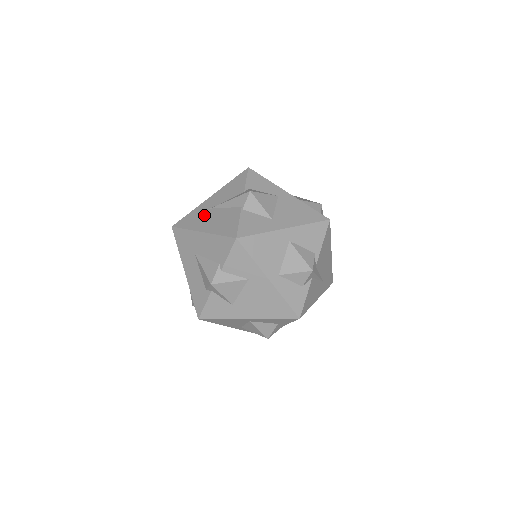
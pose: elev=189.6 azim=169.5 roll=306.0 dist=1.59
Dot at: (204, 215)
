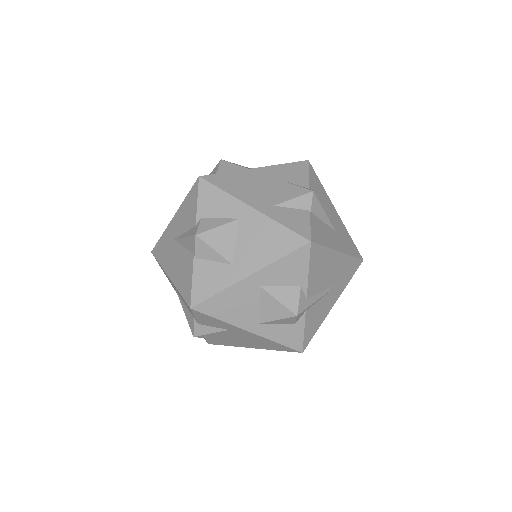
Dot at: (169, 249)
